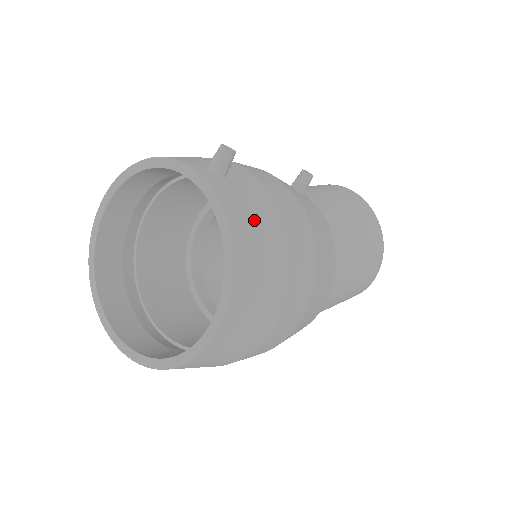
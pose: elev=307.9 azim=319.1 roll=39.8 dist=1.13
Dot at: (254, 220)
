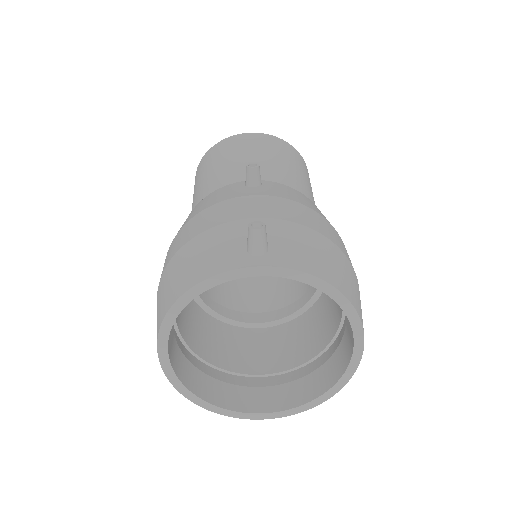
Dot at: (318, 255)
